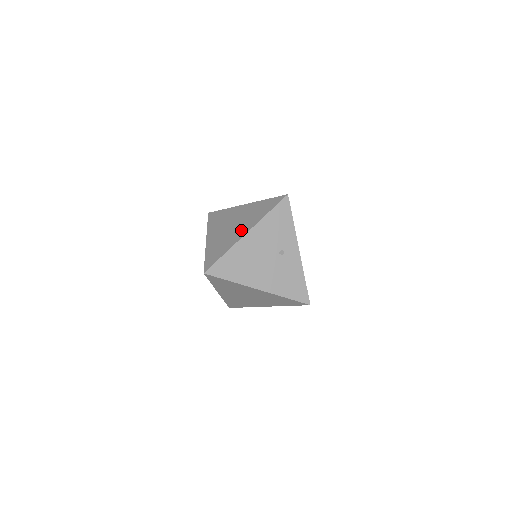
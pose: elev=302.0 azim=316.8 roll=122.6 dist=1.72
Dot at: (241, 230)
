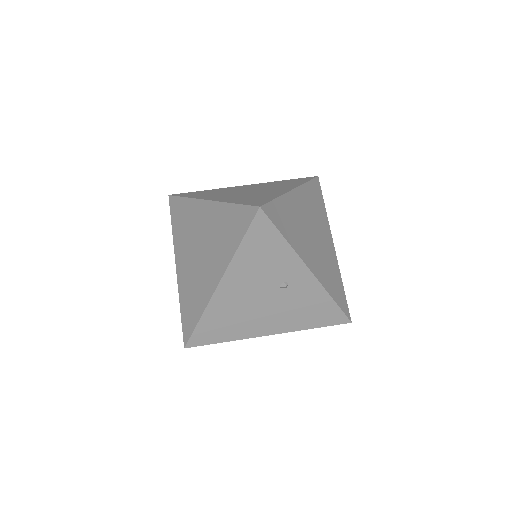
Dot at: (210, 273)
